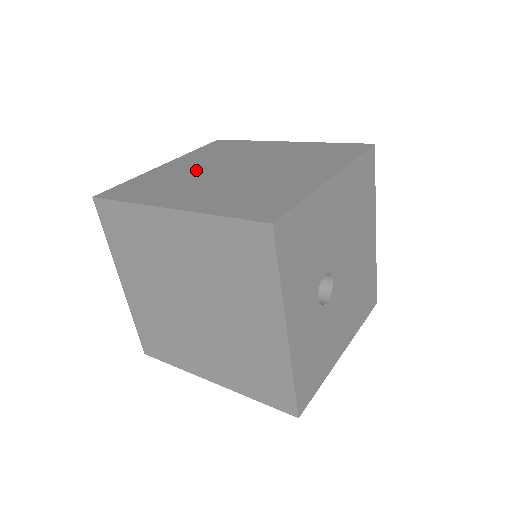
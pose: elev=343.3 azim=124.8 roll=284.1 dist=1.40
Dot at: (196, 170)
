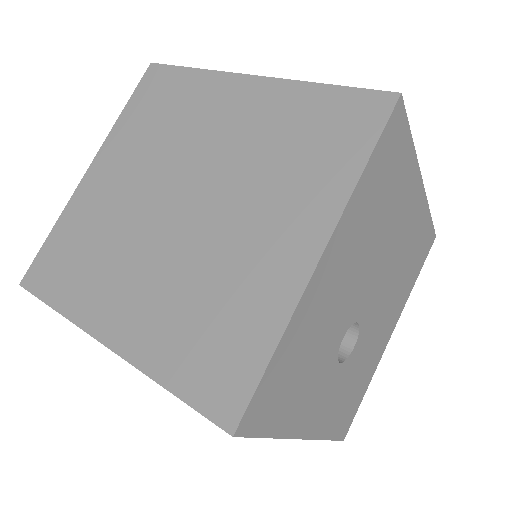
Dot at: (128, 199)
